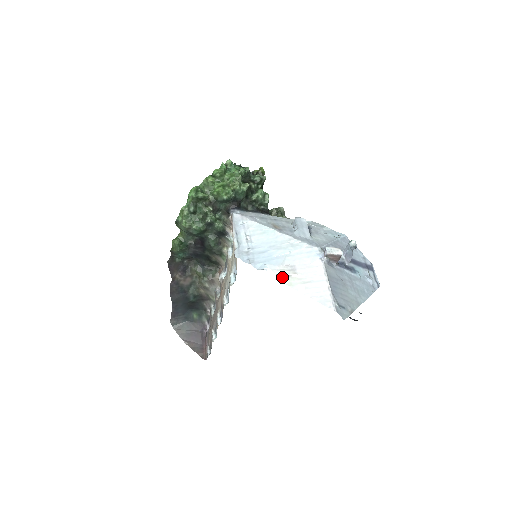
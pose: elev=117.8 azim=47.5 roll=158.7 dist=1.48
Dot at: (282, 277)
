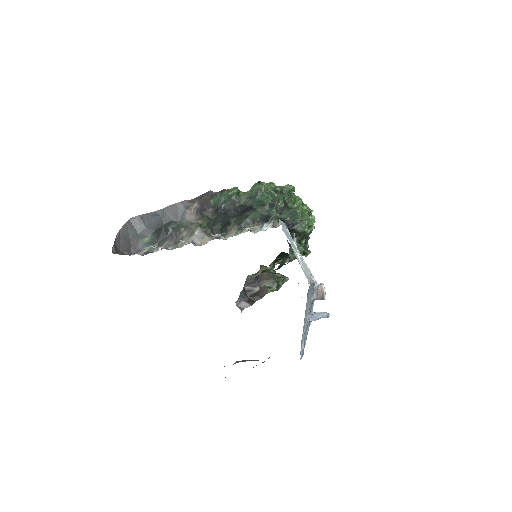
Dot at: (294, 246)
